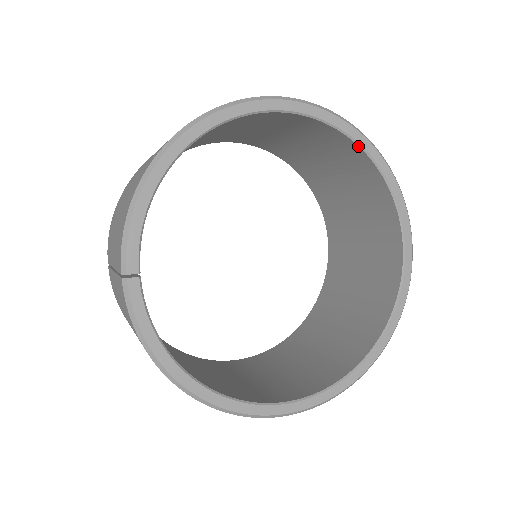
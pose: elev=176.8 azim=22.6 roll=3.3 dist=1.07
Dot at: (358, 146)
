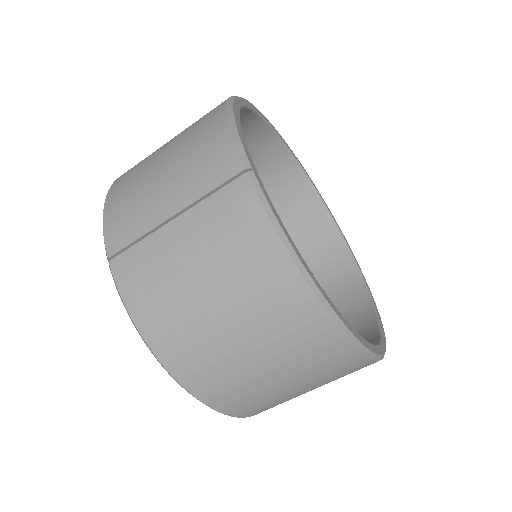
Dot at: (304, 173)
